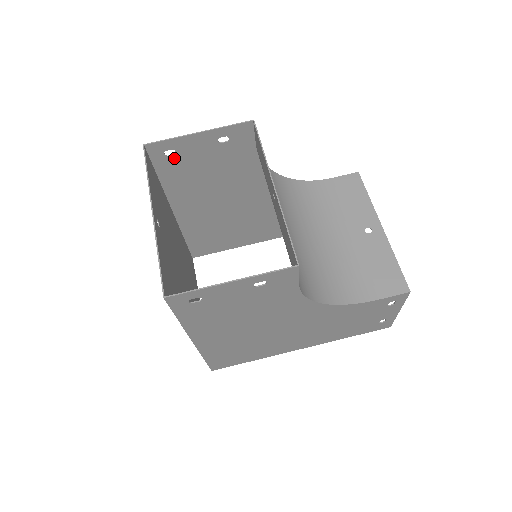
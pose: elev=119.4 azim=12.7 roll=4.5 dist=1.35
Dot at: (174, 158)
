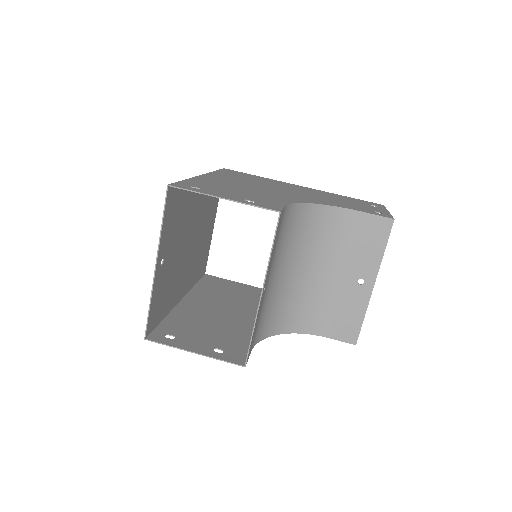
Dot at: (200, 188)
